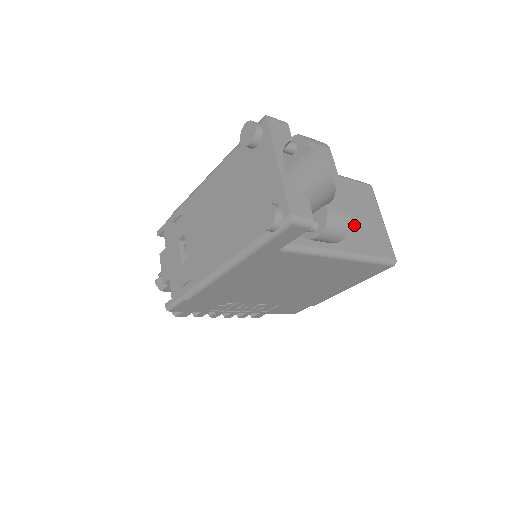
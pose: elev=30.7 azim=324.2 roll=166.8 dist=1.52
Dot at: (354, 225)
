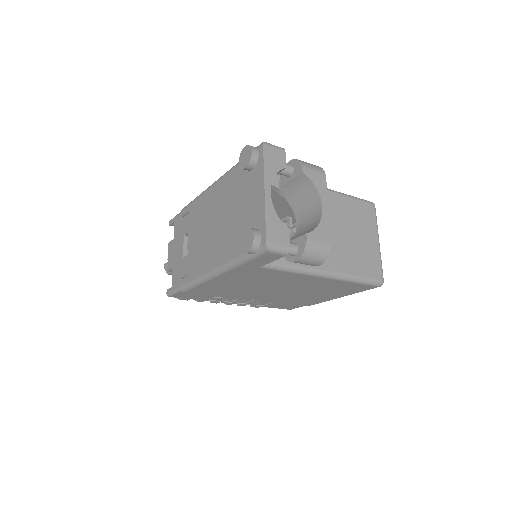
Dot at: (345, 245)
